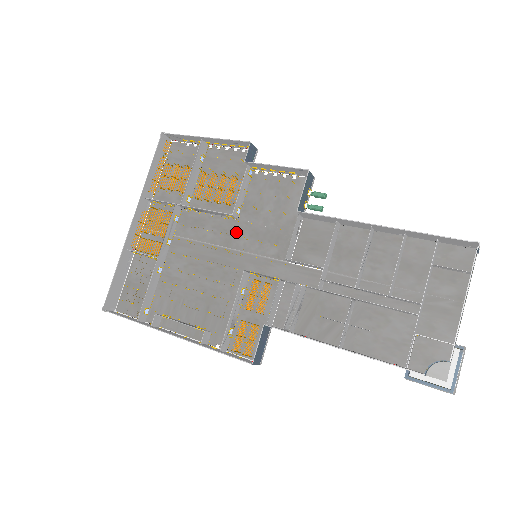
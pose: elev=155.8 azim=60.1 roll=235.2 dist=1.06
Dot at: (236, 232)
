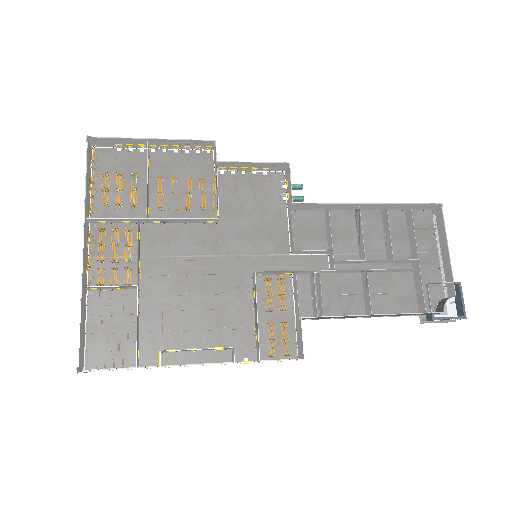
Dot at: (222, 237)
